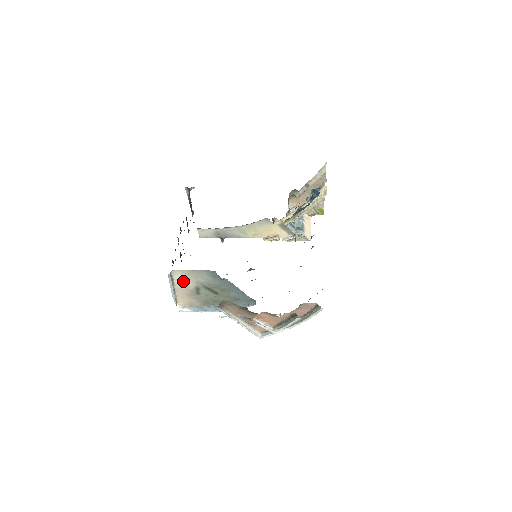
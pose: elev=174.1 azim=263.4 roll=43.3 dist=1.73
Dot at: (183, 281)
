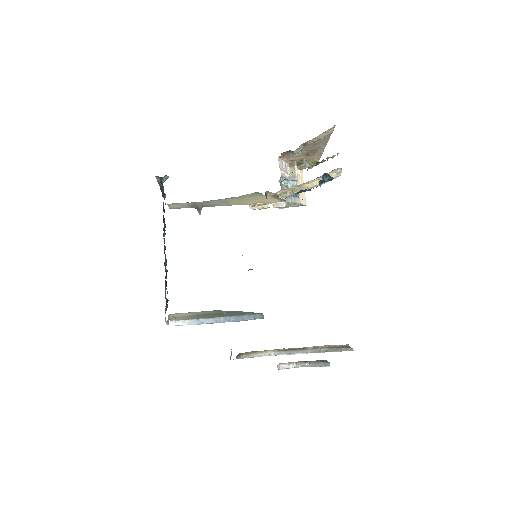
Dot at: (180, 315)
